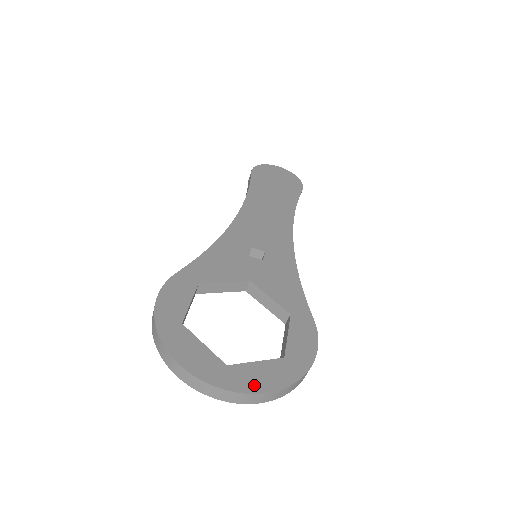
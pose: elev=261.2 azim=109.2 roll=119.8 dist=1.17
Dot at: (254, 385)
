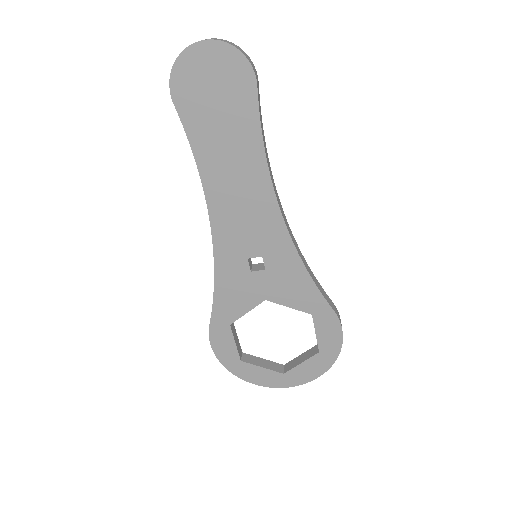
Dot at: (306, 378)
